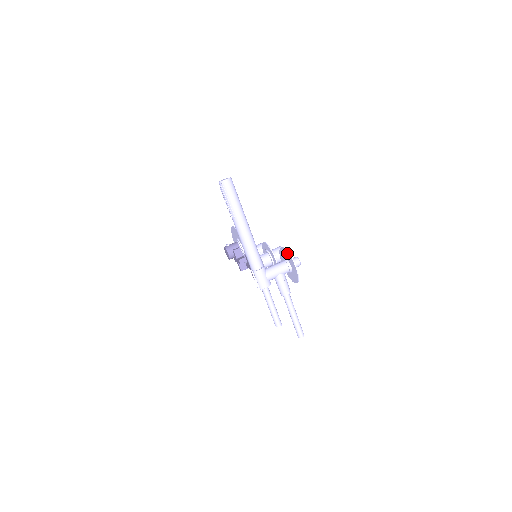
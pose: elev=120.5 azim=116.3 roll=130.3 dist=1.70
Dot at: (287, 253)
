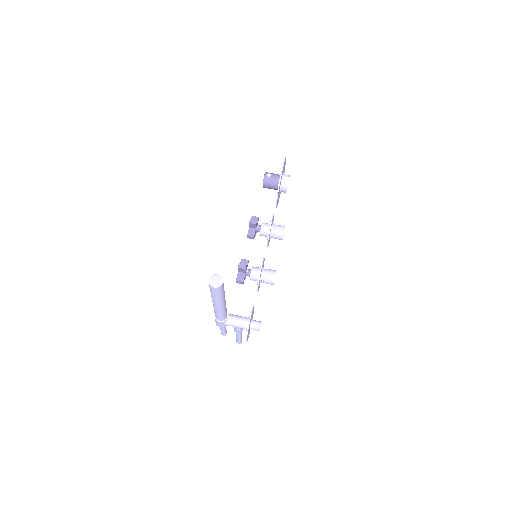
Dot at: (248, 328)
